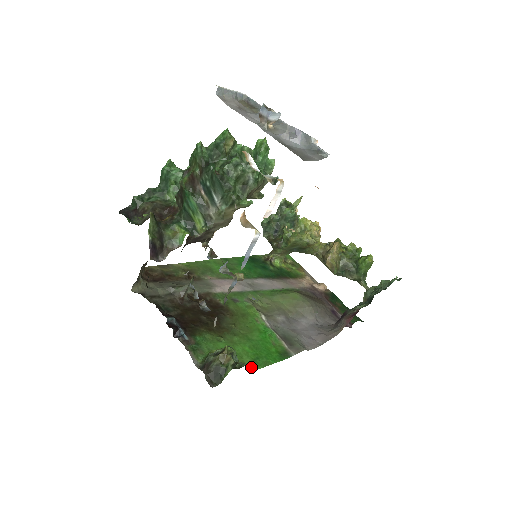
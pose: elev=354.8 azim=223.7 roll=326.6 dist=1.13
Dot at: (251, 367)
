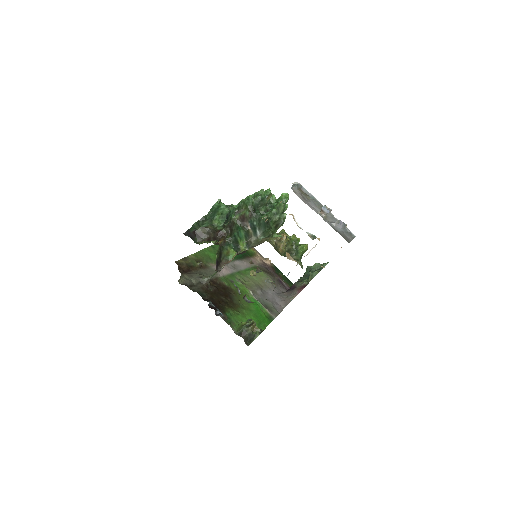
Dot at: occluded
